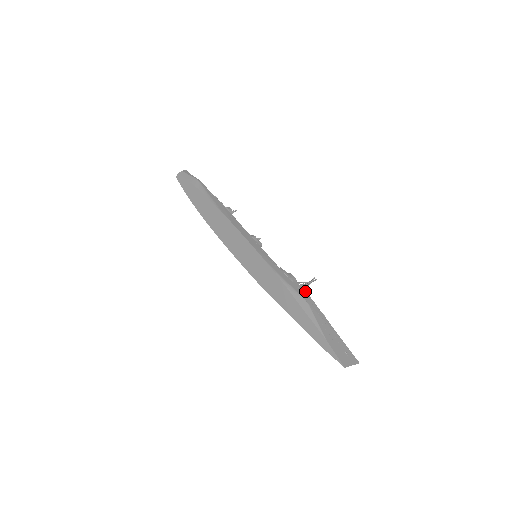
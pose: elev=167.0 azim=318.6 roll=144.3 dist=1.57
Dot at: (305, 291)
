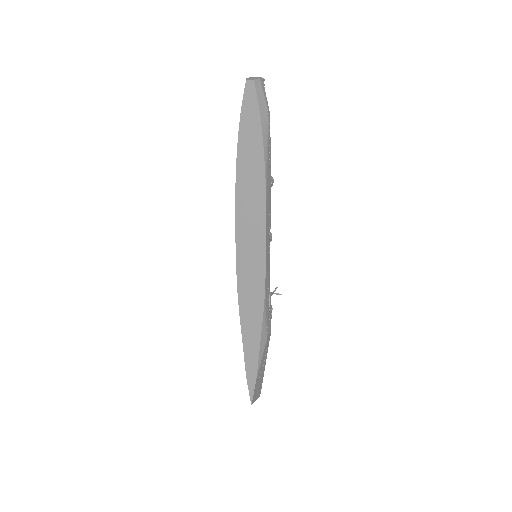
Dot at: occluded
